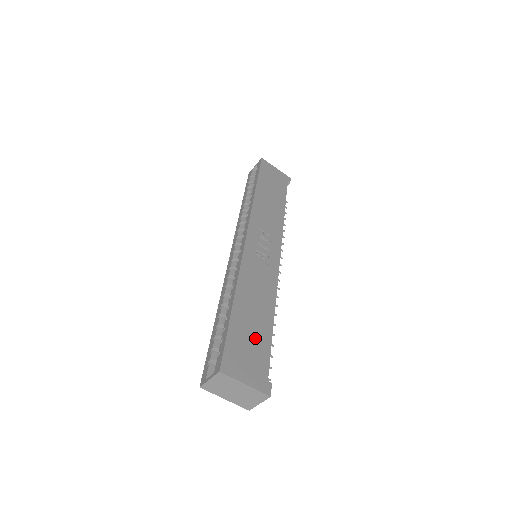
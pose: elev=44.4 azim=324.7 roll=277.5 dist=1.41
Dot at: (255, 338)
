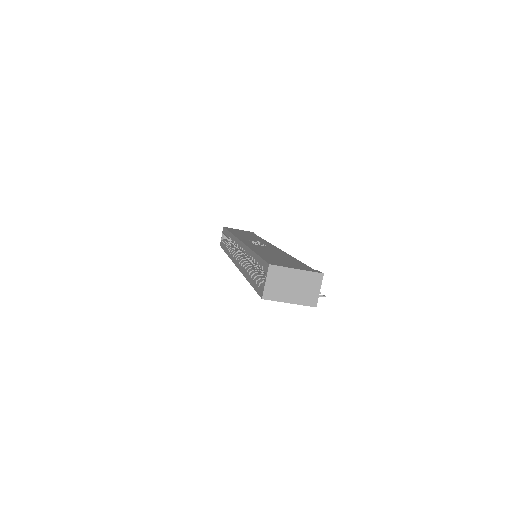
Dot at: (286, 260)
